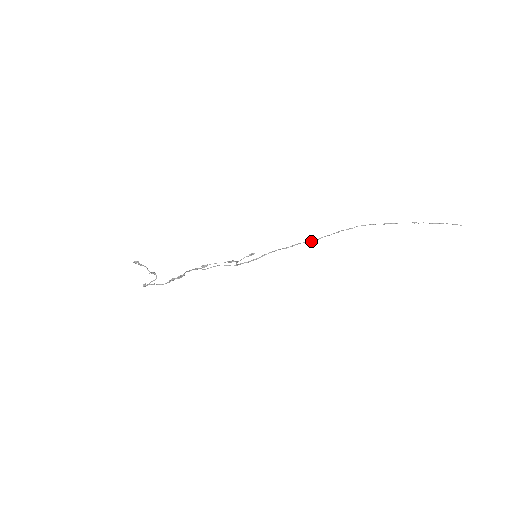
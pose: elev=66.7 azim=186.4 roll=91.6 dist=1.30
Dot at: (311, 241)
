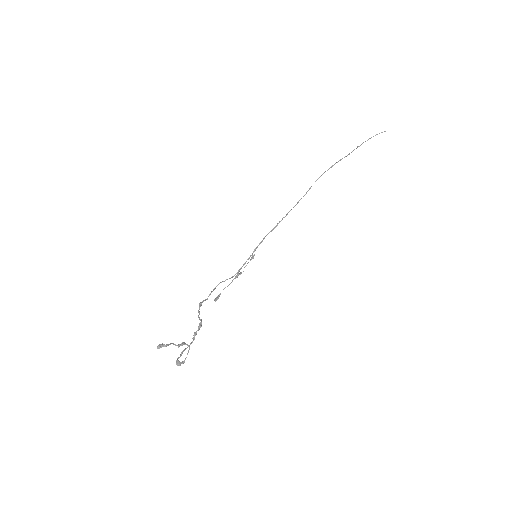
Dot at: (290, 210)
